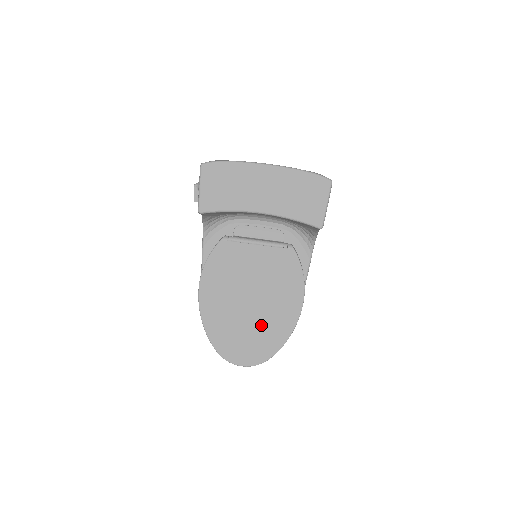
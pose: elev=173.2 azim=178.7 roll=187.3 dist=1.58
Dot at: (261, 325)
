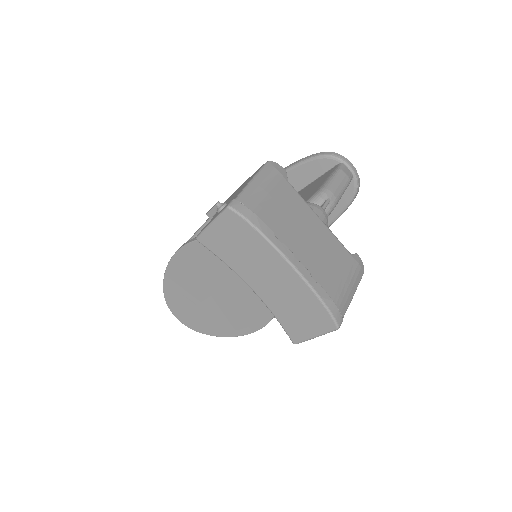
Dot at: (211, 313)
